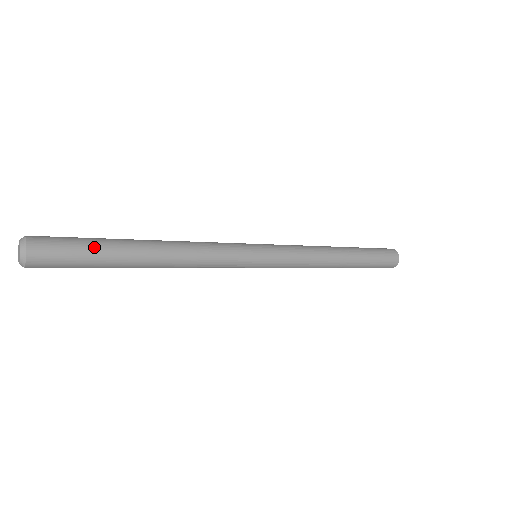
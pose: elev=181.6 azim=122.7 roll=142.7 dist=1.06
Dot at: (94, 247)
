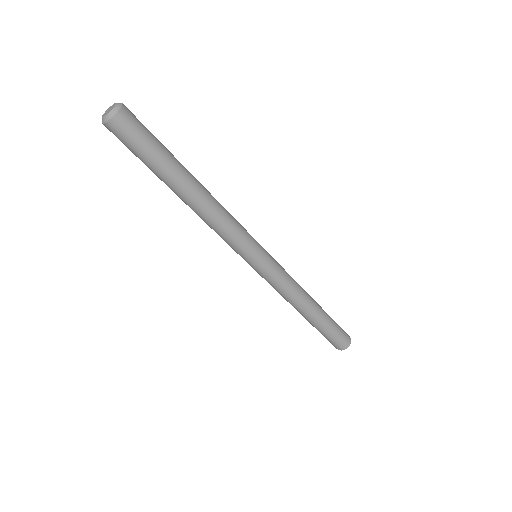
Dot at: occluded
